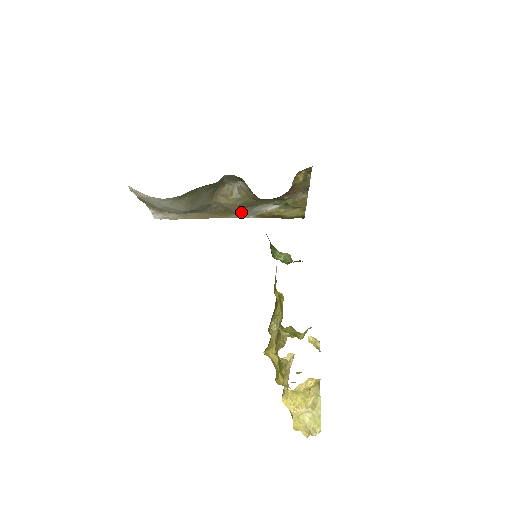
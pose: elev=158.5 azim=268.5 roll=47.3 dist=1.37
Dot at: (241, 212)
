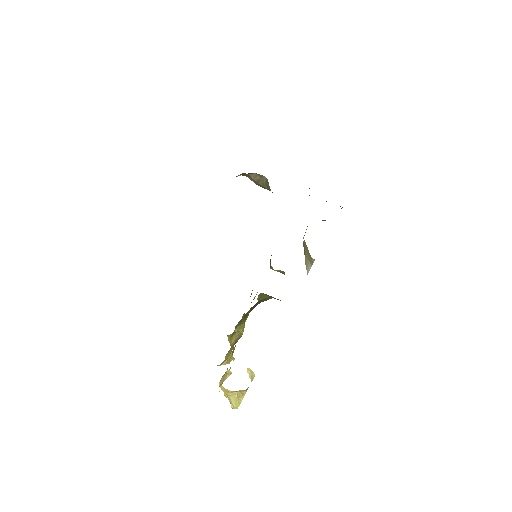
Dot at: occluded
